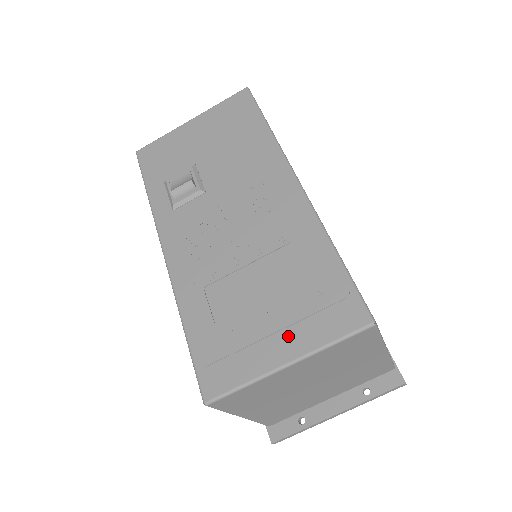
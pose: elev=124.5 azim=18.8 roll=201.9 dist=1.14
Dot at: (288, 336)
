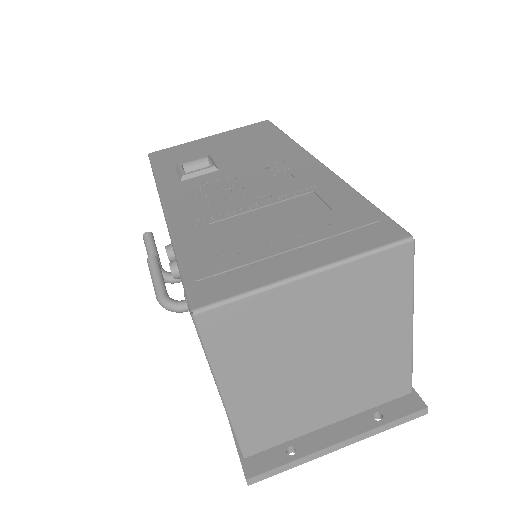
Dot at: (308, 251)
